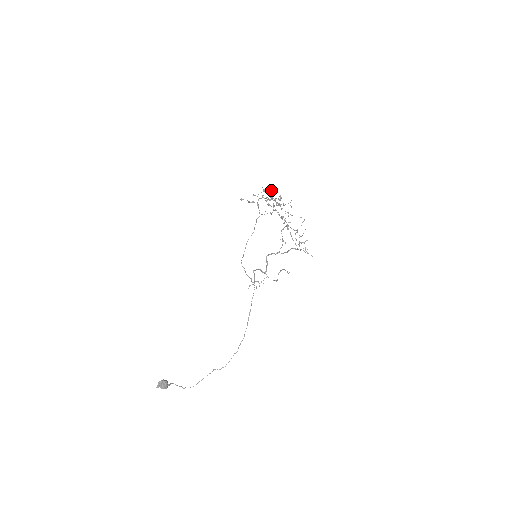
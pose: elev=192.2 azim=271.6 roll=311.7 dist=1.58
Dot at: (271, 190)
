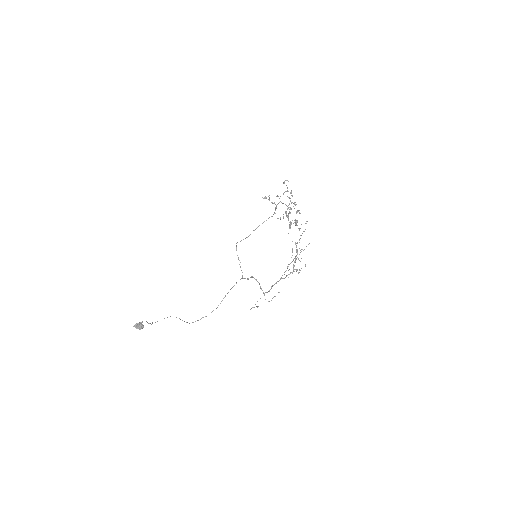
Dot at: occluded
